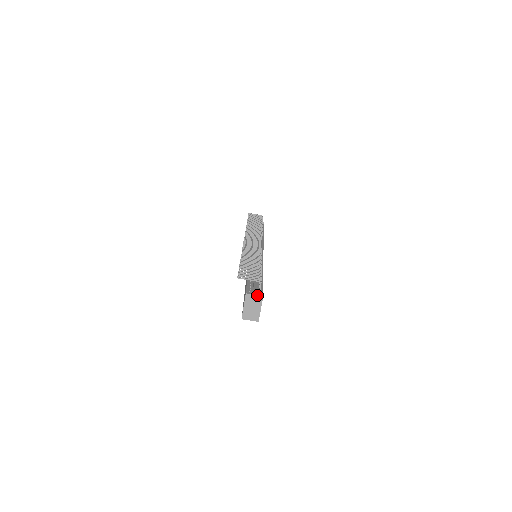
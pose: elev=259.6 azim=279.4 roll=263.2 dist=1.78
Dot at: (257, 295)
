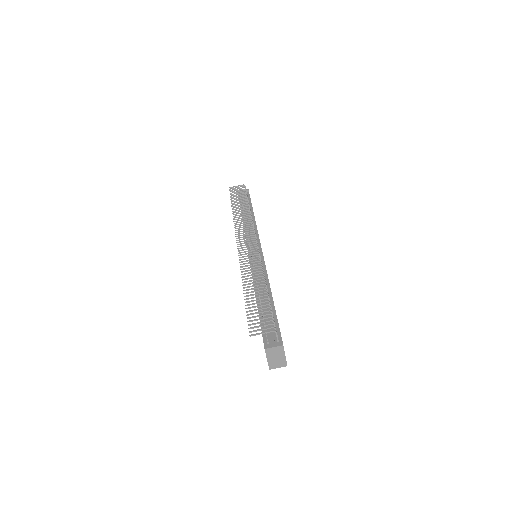
Dot at: (276, 346)
